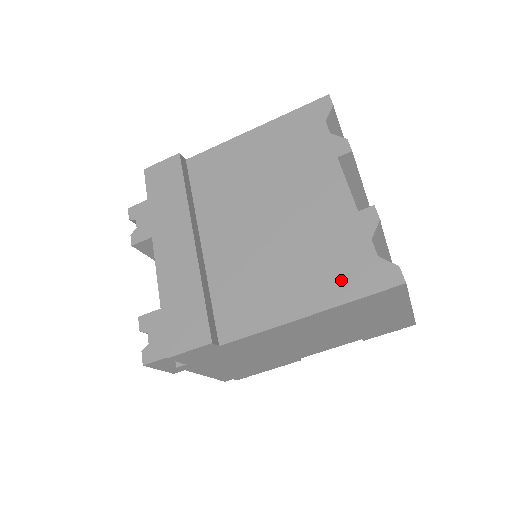
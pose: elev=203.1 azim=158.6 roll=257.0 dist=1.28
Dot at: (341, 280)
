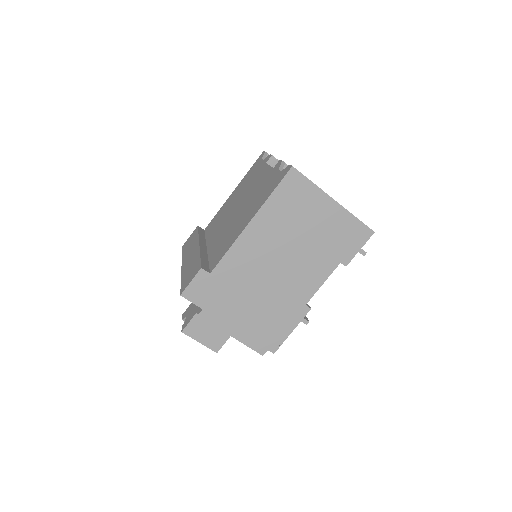
Dot at: (265, 195)
